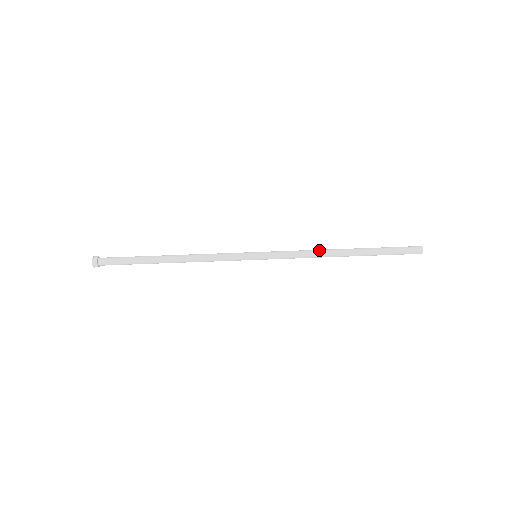
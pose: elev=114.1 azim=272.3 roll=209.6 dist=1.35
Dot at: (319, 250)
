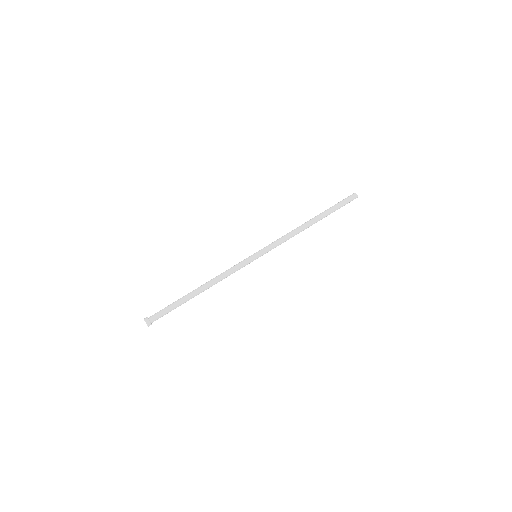
Dot at: (293, 230)
